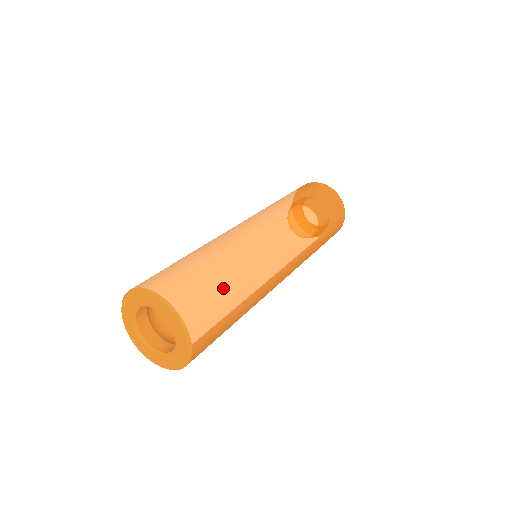
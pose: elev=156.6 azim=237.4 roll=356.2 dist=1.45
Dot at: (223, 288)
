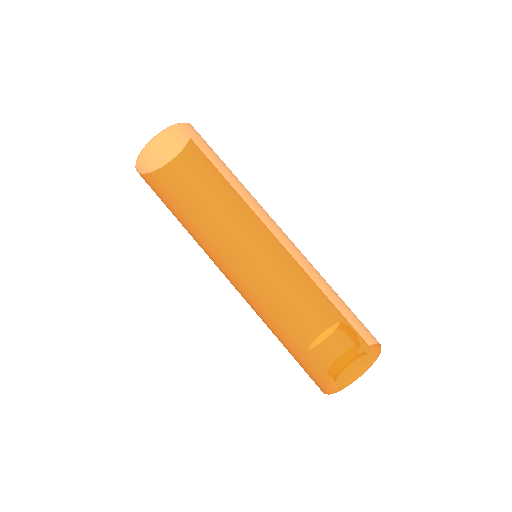
Dot at: (221, 160)
